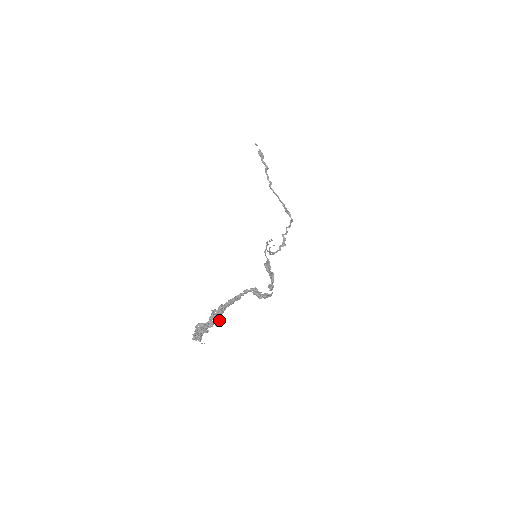
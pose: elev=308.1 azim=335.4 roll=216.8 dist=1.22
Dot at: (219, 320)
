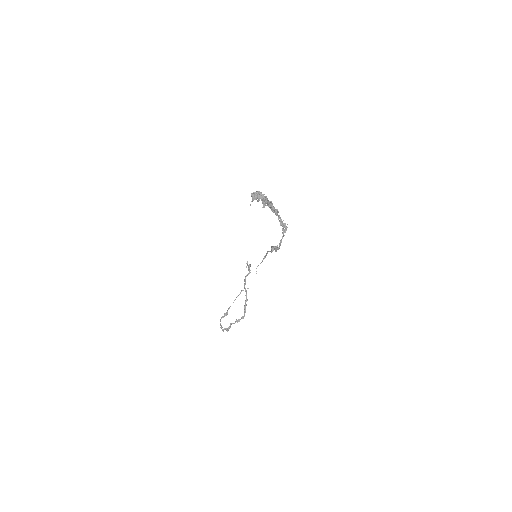
Dot at: (266, 205)
